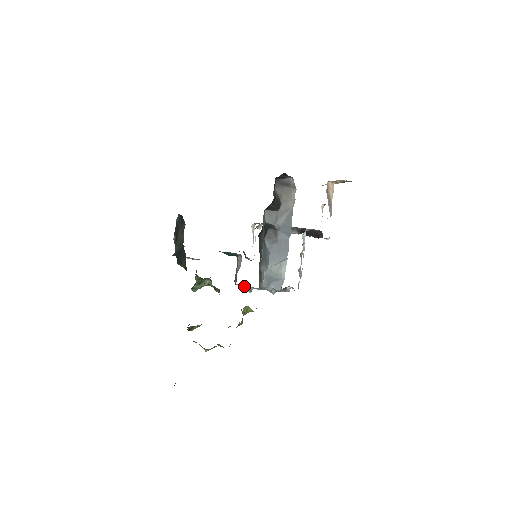
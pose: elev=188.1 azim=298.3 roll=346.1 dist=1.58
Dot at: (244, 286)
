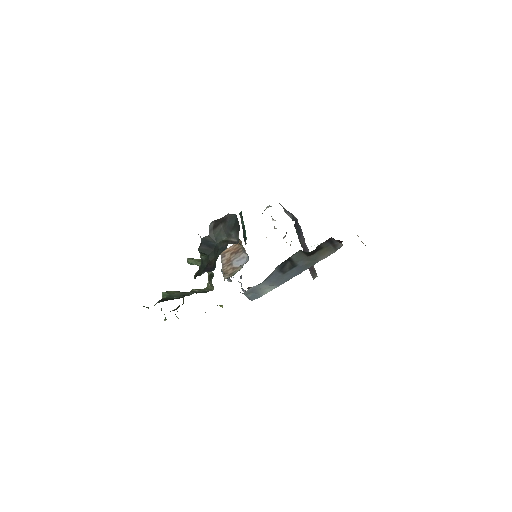
Dot at: (229, 278)
